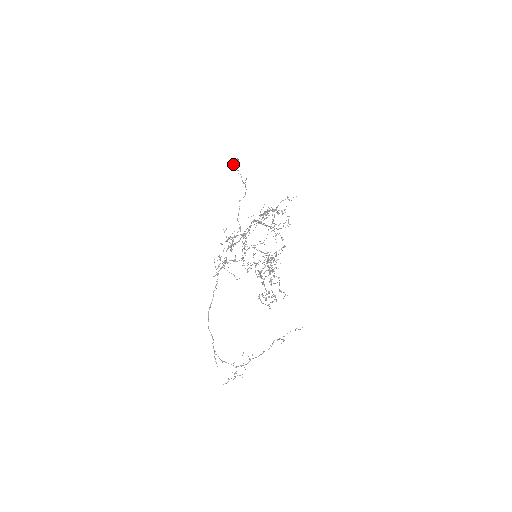
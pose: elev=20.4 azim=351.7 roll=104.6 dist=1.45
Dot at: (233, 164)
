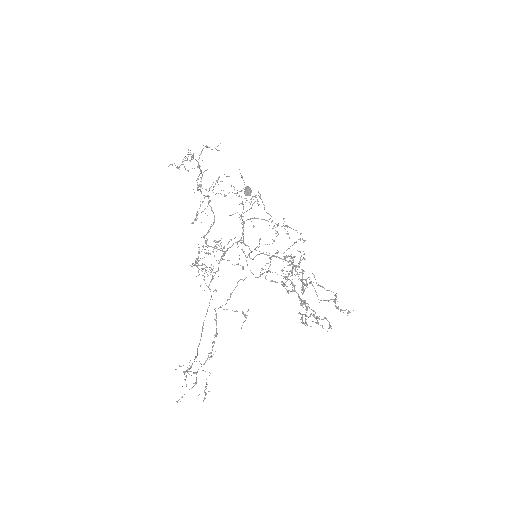
Dot at: (244, 193)
